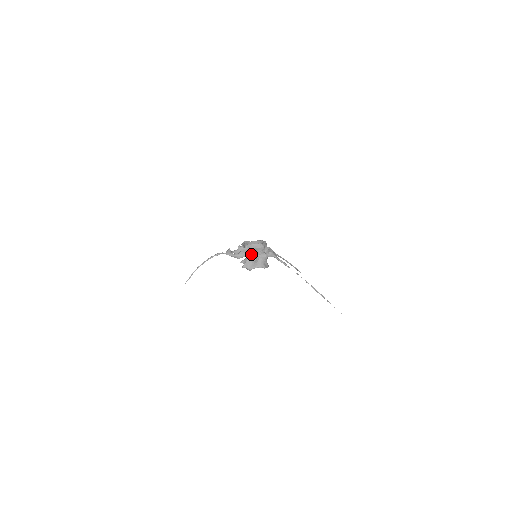
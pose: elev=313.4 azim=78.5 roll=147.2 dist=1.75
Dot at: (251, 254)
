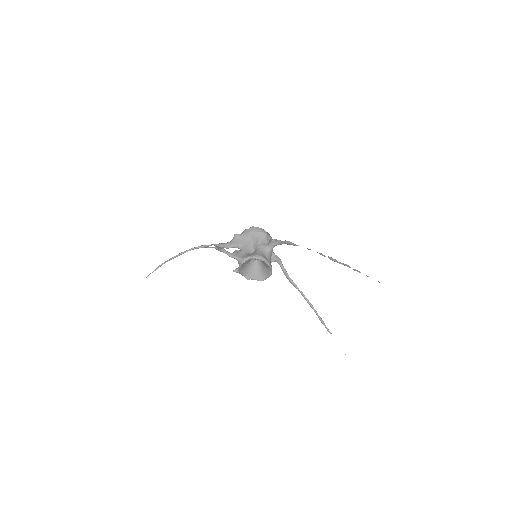
Dot at: (248, 244)
